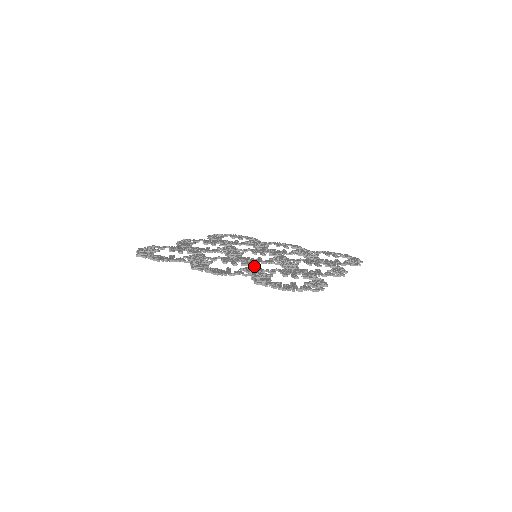
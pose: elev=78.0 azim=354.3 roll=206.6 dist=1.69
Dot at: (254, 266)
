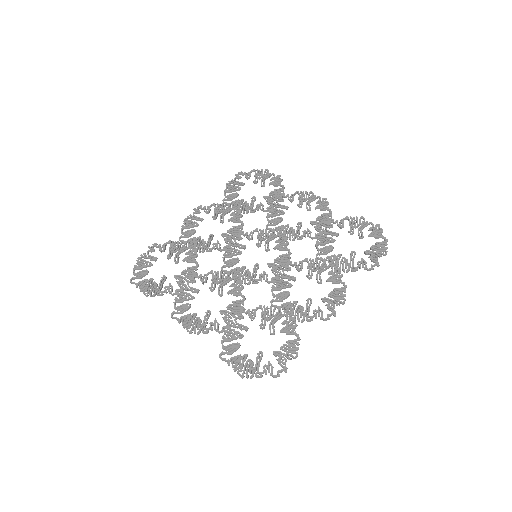
Dot at: (237, 301)
